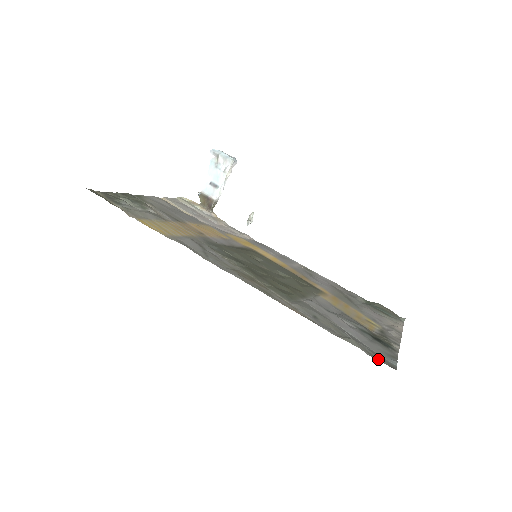
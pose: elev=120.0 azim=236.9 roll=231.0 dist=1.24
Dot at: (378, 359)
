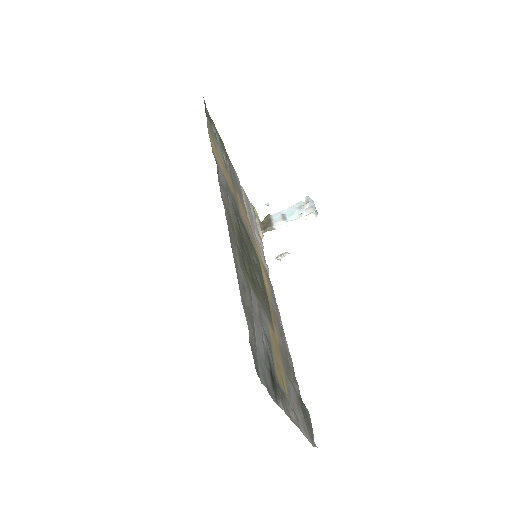
Dot at: (253, 353)
